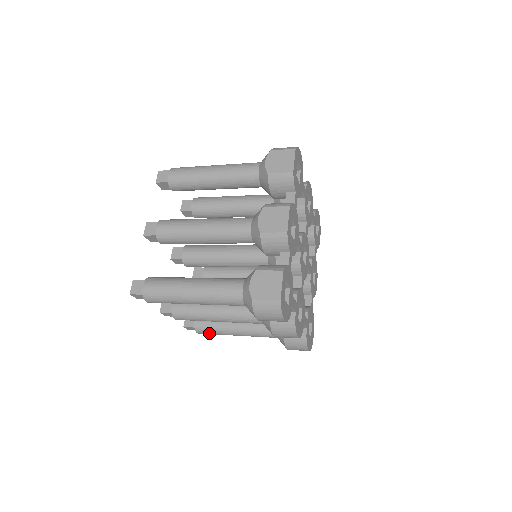
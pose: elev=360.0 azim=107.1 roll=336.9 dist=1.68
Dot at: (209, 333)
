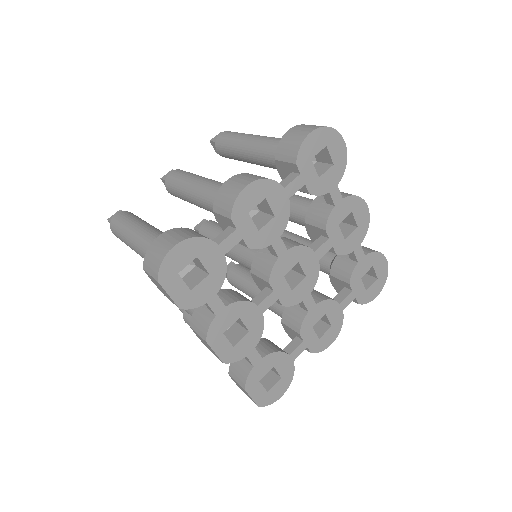
Dot at: occluded
